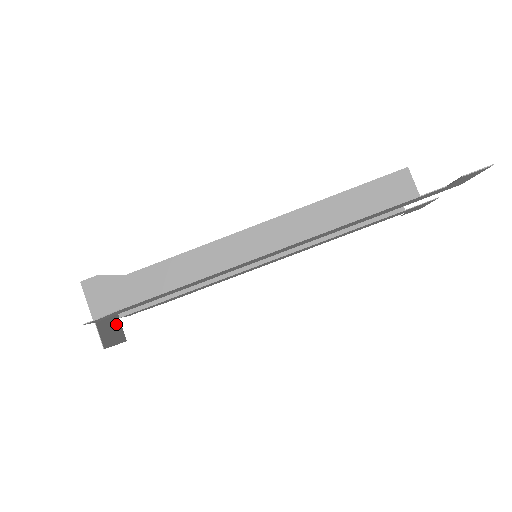
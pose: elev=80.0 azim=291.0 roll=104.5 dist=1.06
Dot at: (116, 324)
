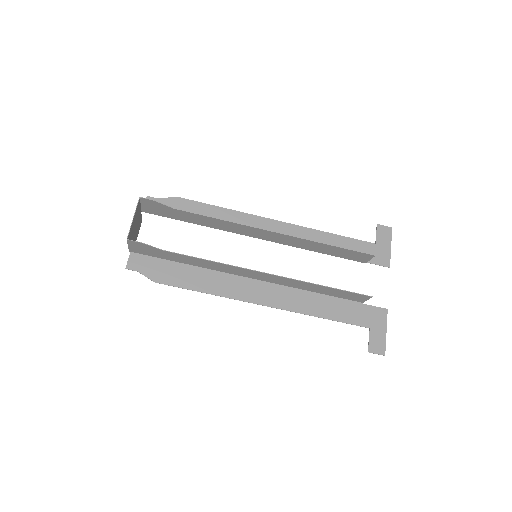
Dot at: (139, 222)
